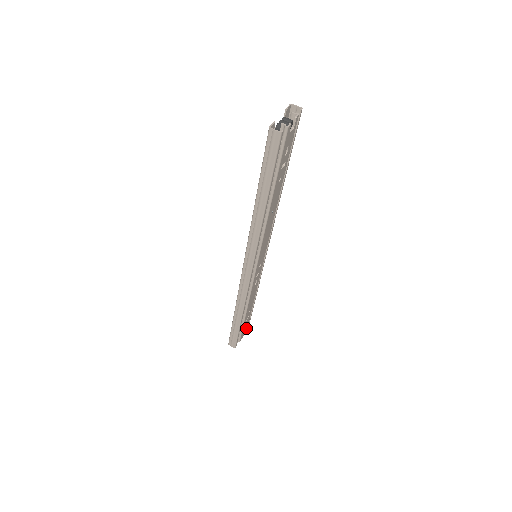
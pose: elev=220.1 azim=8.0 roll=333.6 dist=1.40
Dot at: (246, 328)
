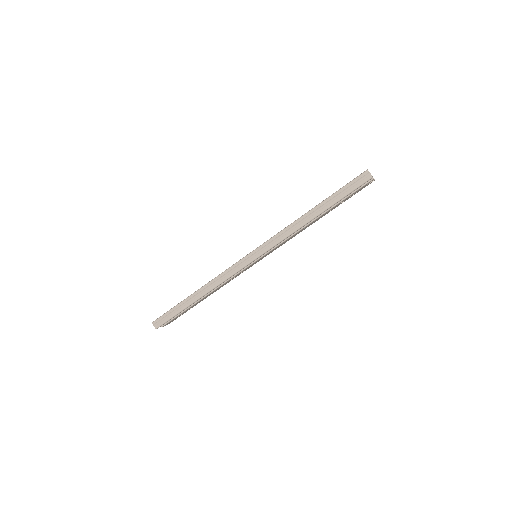
Dot at: (173, 320)
